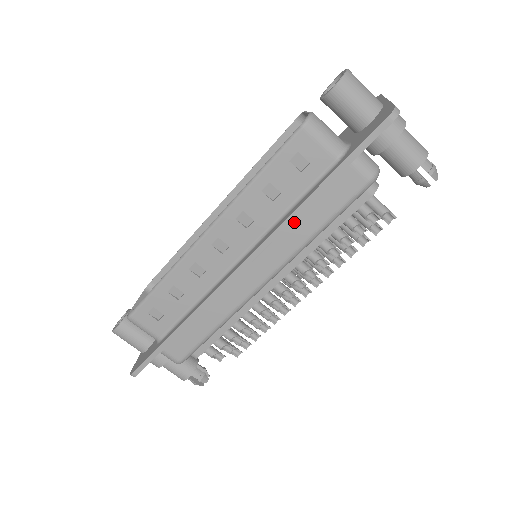
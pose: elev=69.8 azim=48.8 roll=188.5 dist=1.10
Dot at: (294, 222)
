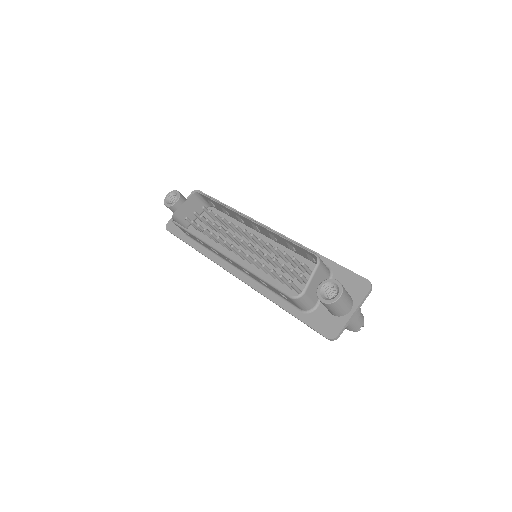
Dot at: occluded
